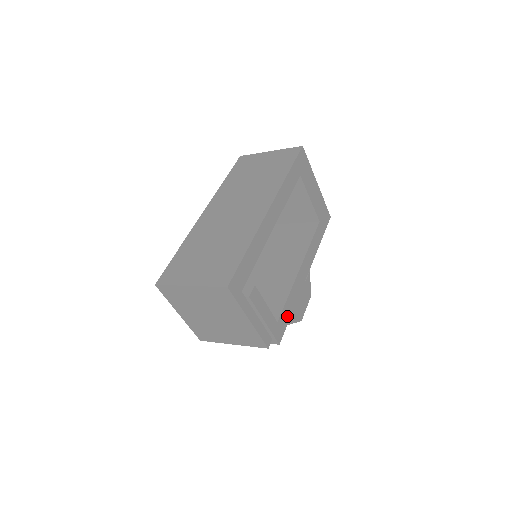
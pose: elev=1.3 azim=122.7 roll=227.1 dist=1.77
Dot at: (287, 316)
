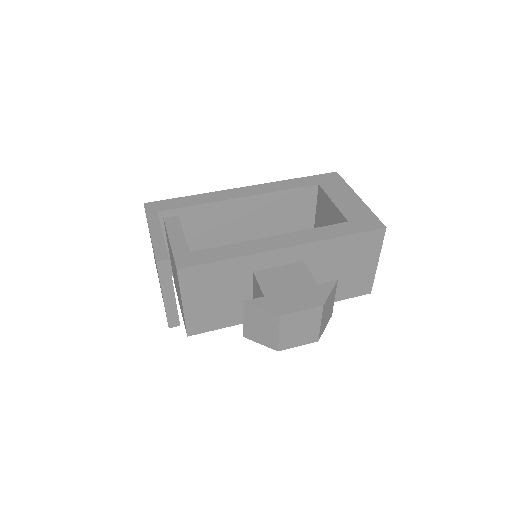
Dot at: (212, 258)
